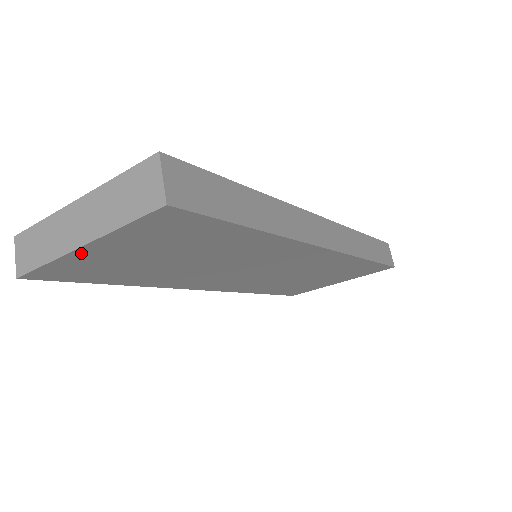
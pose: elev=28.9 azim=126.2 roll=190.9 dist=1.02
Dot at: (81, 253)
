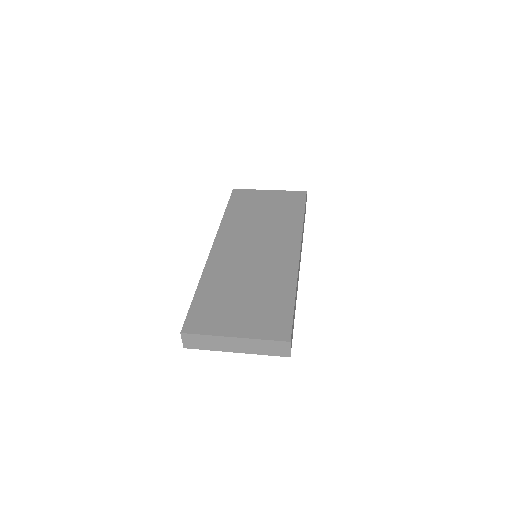
Dot at: occluded
